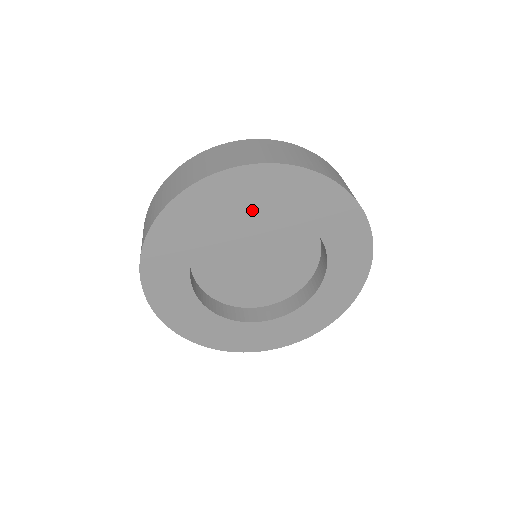
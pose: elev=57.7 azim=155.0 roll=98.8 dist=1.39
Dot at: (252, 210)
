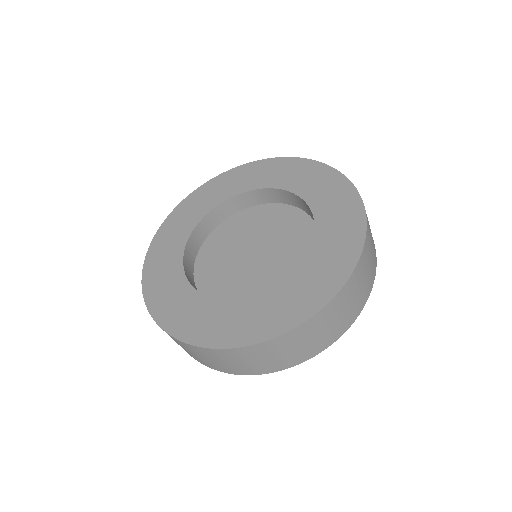
Dot at: (267, 186)
